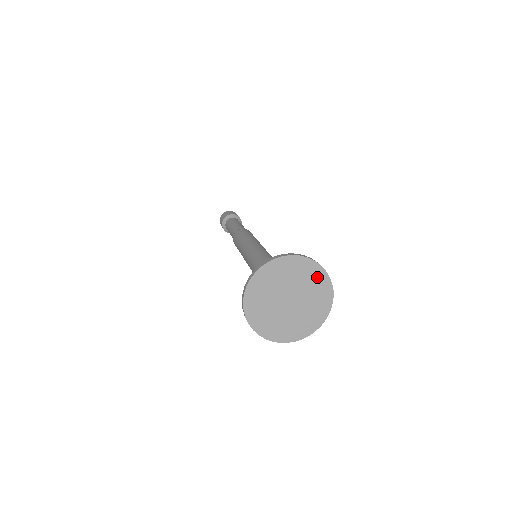
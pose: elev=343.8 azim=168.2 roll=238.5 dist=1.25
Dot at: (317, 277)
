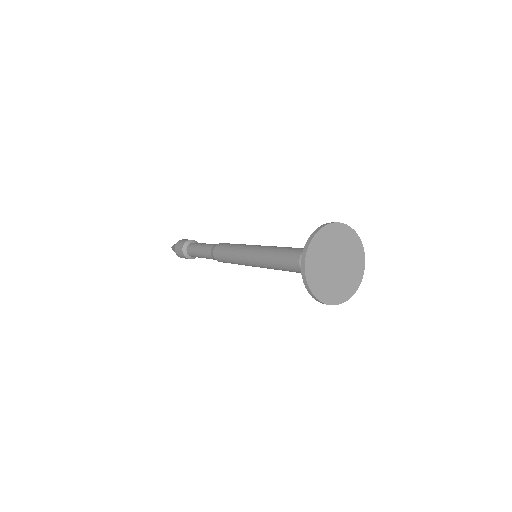
Dot at: (340, 232)
